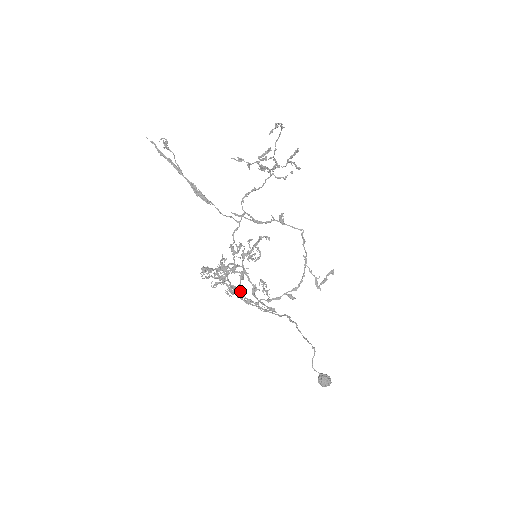
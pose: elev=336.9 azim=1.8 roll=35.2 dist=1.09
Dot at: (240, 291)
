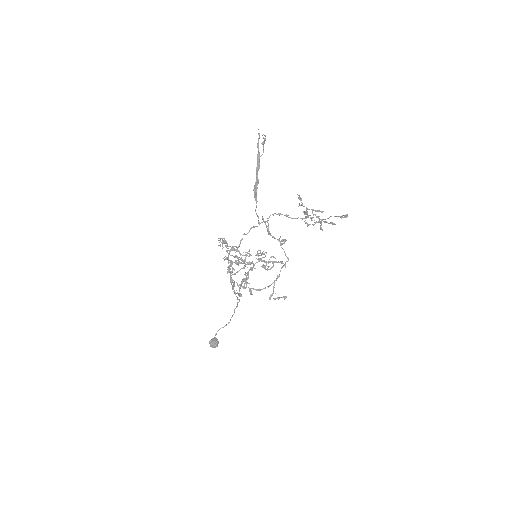
Dot at: occluded
